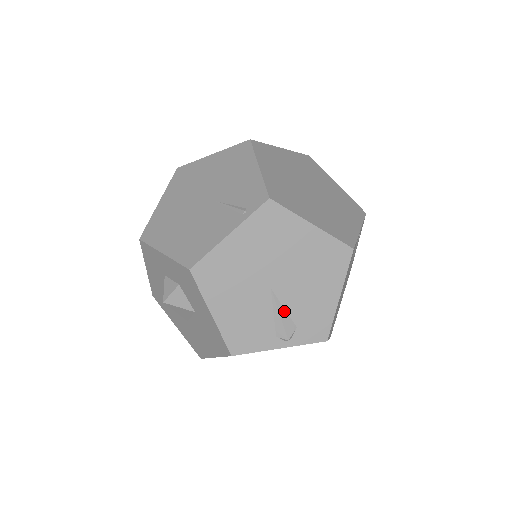
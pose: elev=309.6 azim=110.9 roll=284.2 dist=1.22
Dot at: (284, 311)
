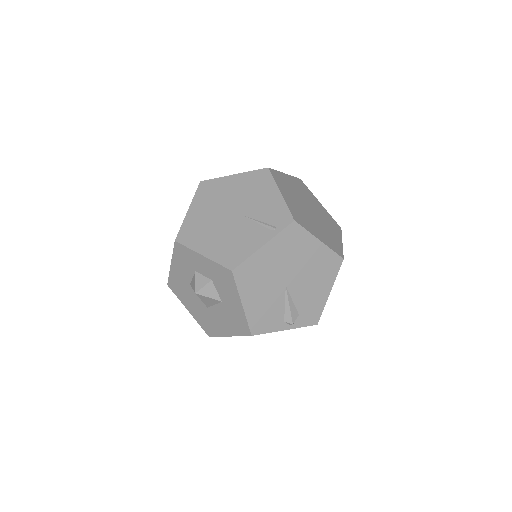
Dot at: (292, 303)
